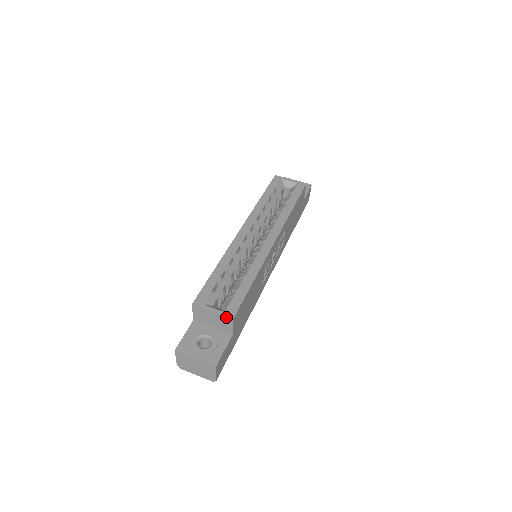
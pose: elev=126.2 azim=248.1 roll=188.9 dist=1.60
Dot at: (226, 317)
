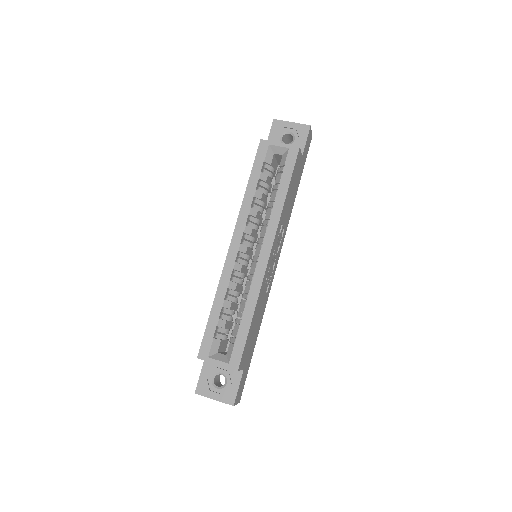
Dot at: occluded
